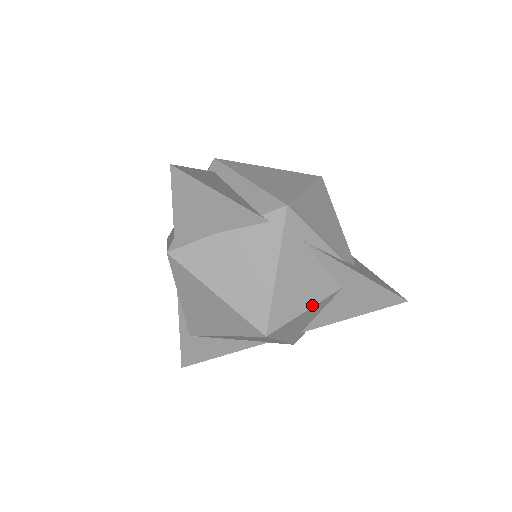
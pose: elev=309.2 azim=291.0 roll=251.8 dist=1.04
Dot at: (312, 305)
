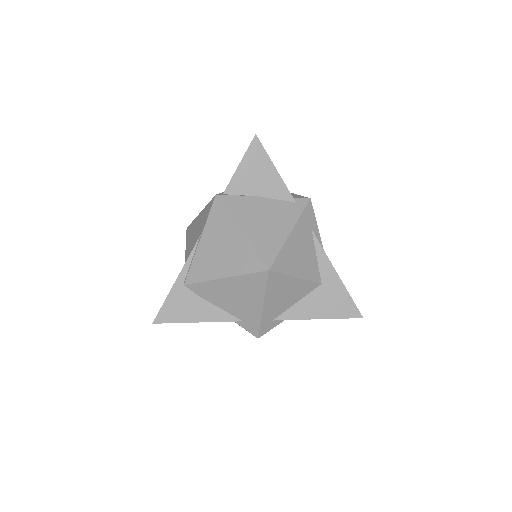
Dot at: (301, 277)
